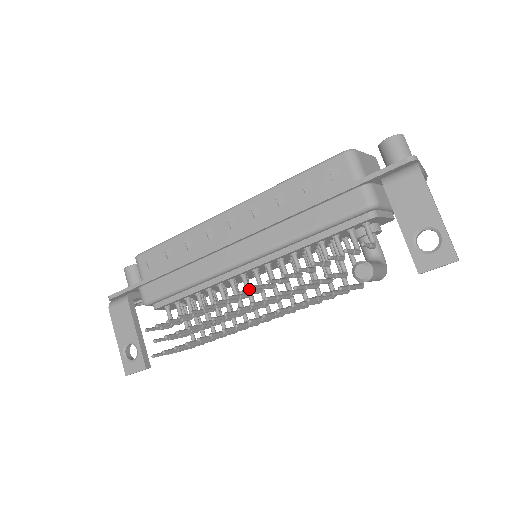
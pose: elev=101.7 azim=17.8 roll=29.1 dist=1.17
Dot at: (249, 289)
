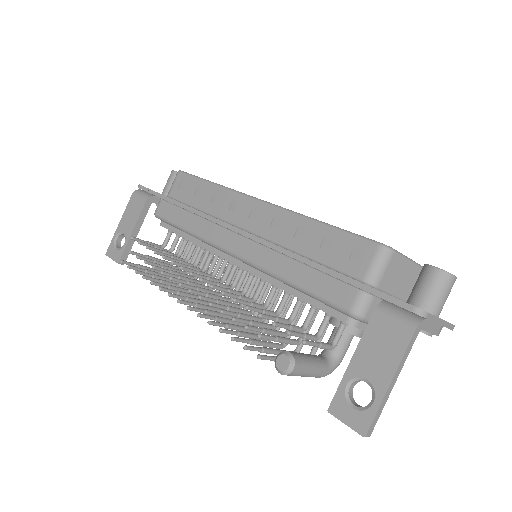
Dot at: (226, 278)
